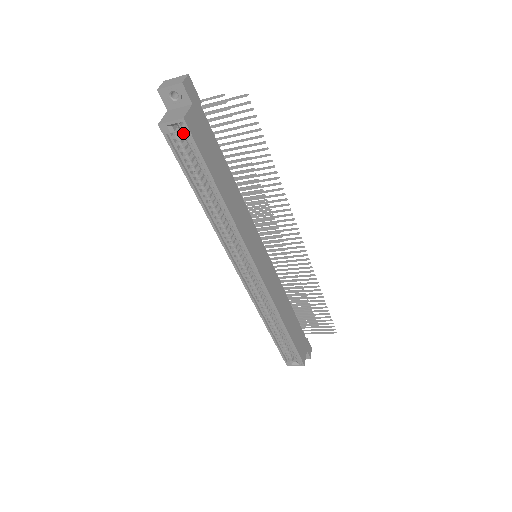
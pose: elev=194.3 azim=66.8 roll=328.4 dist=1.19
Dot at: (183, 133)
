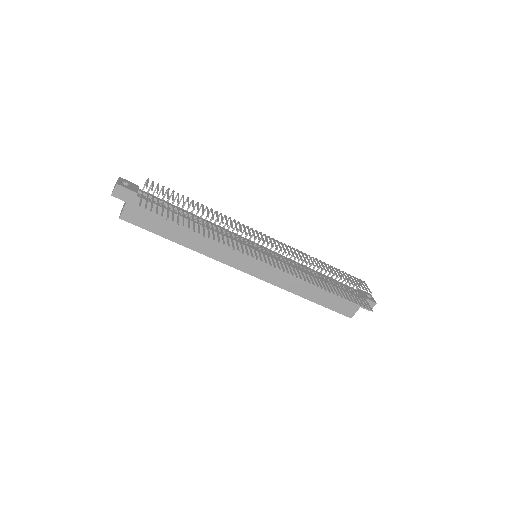
Dot at: occluded
